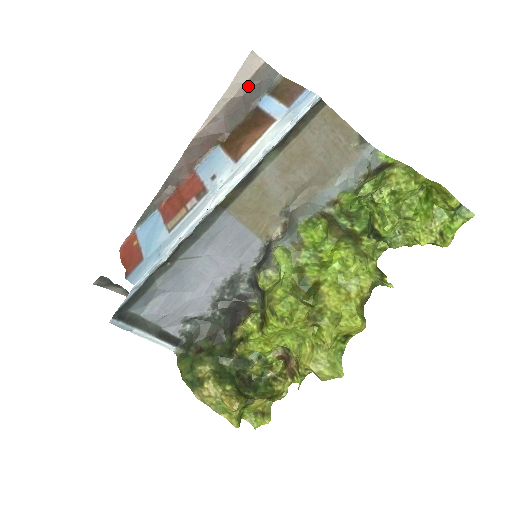
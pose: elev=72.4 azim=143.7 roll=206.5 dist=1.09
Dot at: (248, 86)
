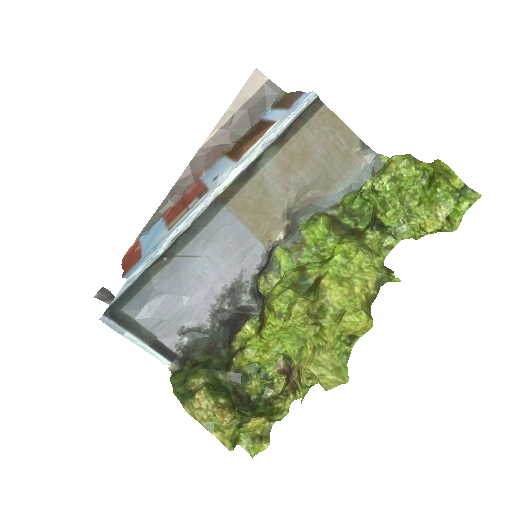
Dot at: (253, 101)
